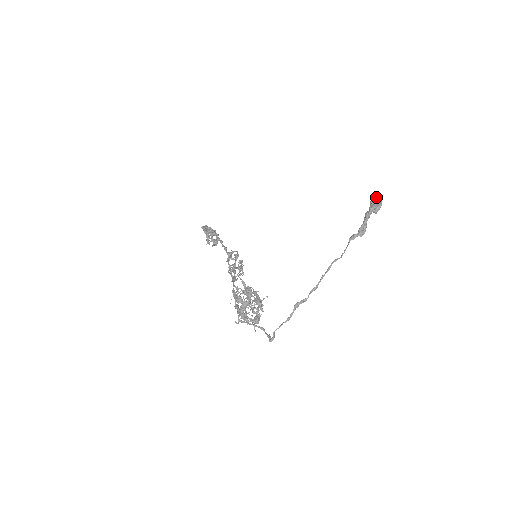
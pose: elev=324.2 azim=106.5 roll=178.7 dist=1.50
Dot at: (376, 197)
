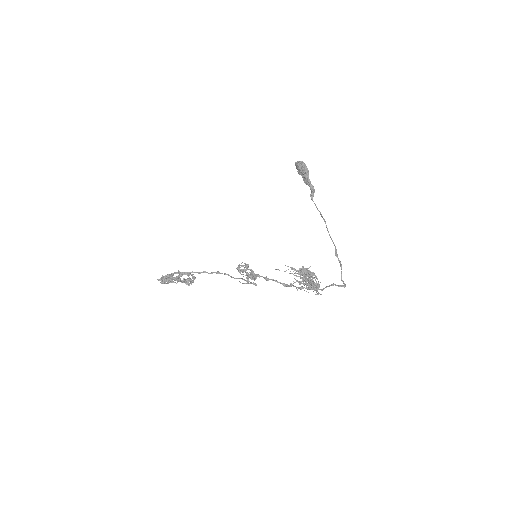
Dot at: (302, 163)
